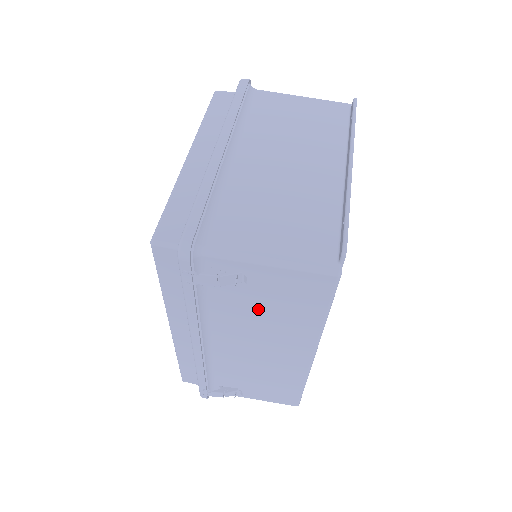
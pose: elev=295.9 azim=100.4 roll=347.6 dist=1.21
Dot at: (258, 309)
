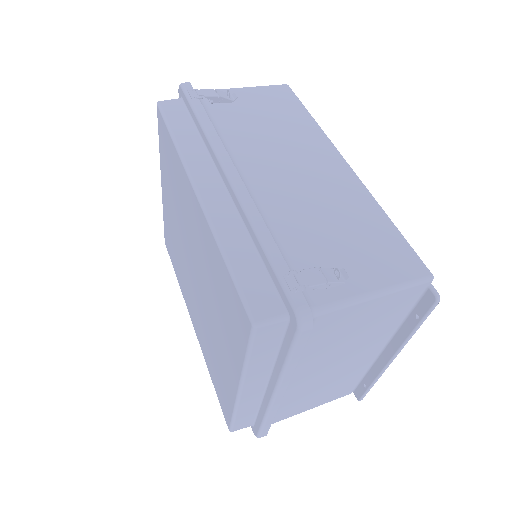
Dot at: (261, 123)
